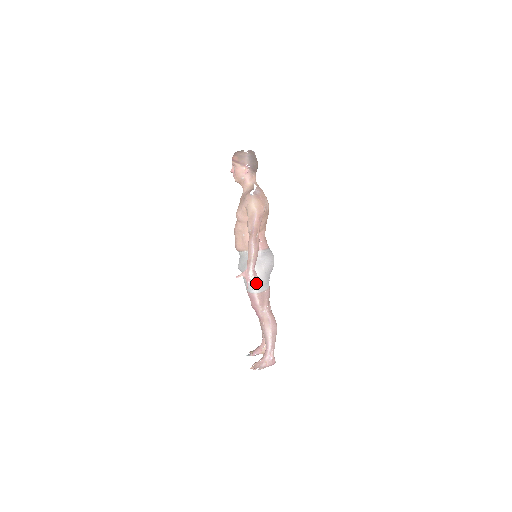
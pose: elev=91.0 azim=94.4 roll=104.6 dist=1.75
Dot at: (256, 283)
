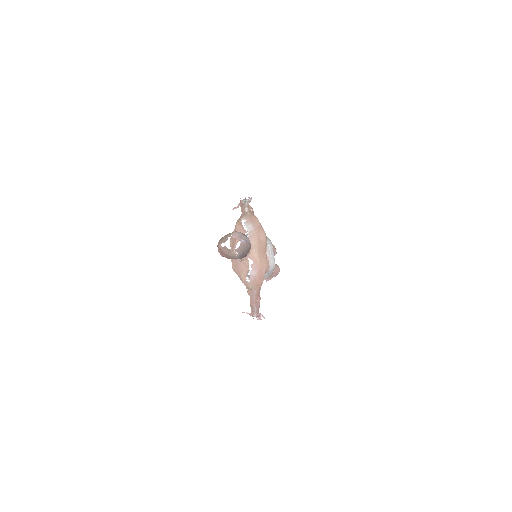
Dot at: occluded
